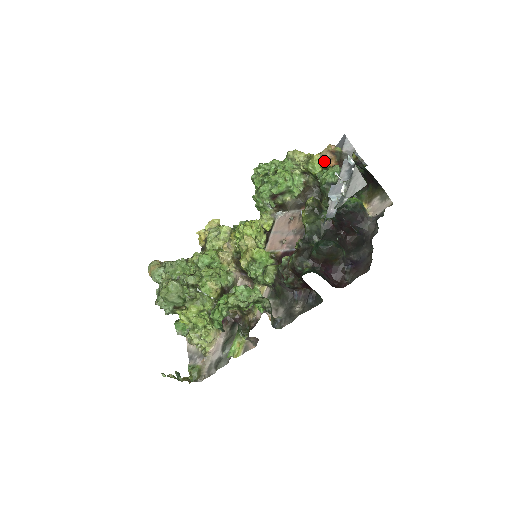
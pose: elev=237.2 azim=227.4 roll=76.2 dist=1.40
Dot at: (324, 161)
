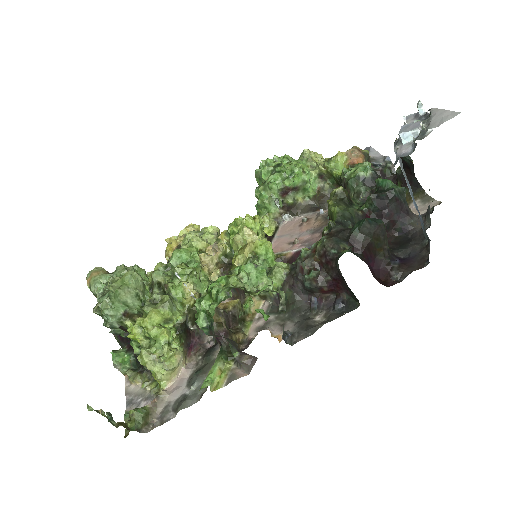
Dot at: (350, 159)
